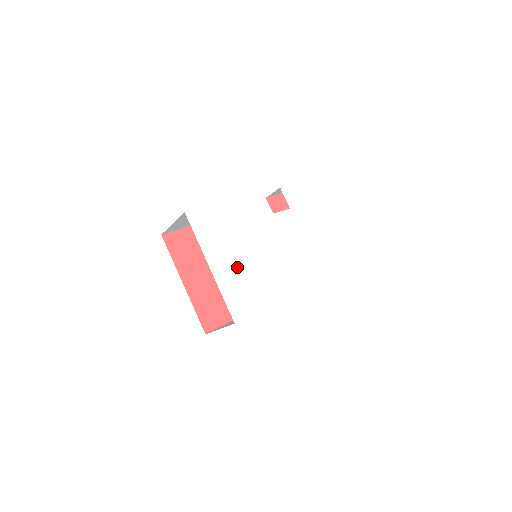
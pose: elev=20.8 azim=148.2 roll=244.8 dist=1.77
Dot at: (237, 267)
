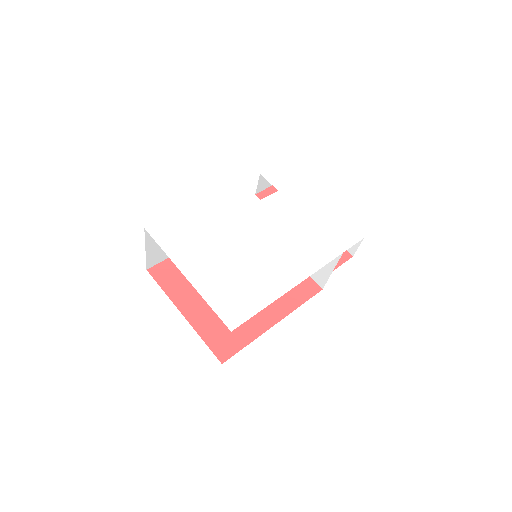
Dot at: (222, 268)
